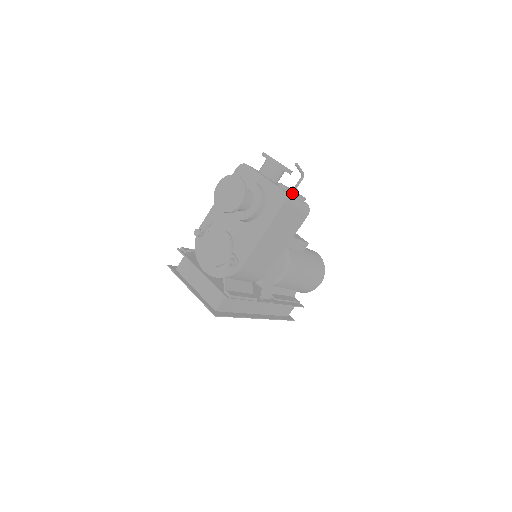
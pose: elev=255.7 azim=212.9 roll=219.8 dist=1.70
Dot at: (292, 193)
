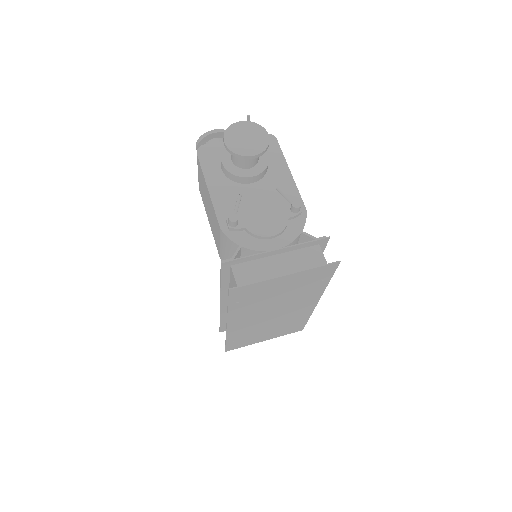
Dot at: occluded
